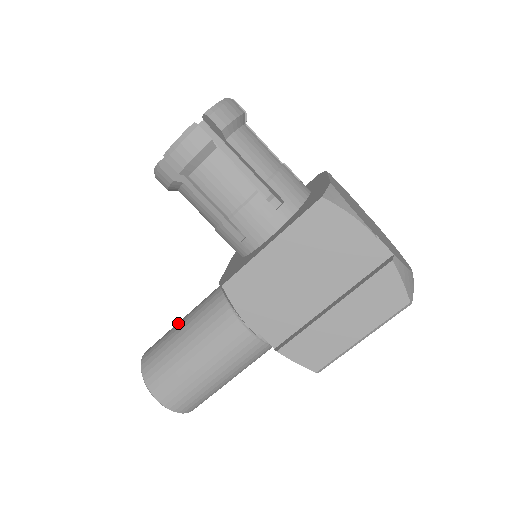
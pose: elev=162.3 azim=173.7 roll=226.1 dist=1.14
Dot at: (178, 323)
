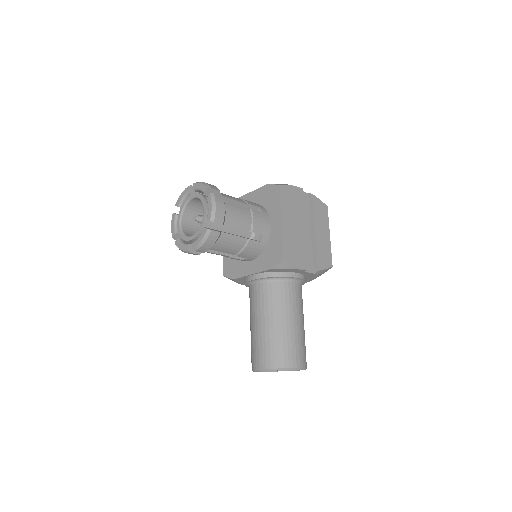
Dot at: (258, 329)
